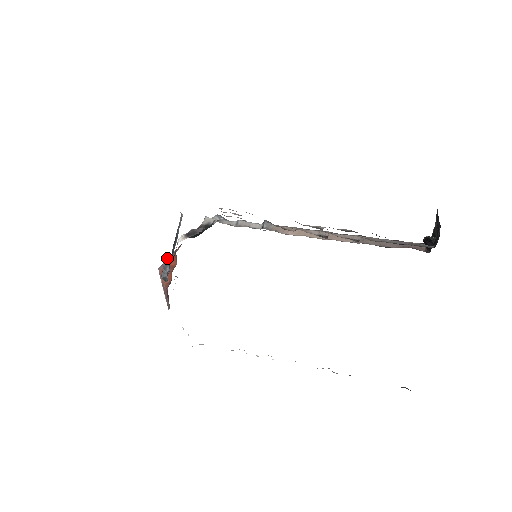
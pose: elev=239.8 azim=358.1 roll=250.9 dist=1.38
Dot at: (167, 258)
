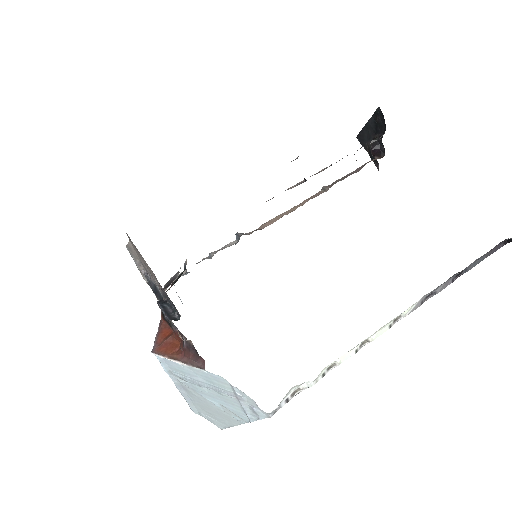
Dot at: (160, 302)
